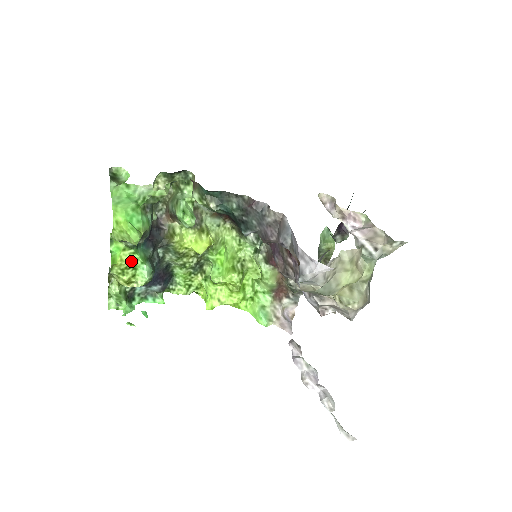
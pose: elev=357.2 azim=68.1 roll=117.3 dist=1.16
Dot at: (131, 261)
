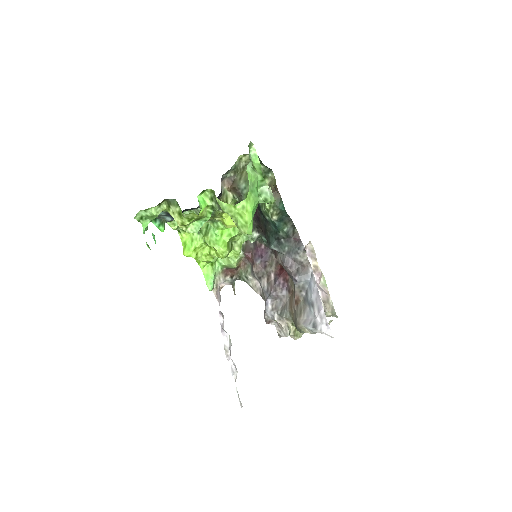
Dot at: (204, 216)
